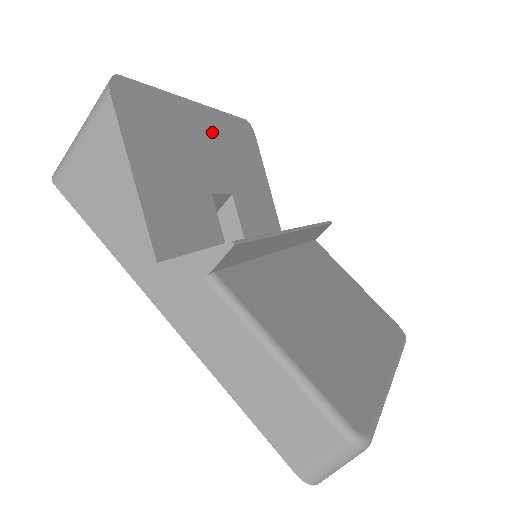
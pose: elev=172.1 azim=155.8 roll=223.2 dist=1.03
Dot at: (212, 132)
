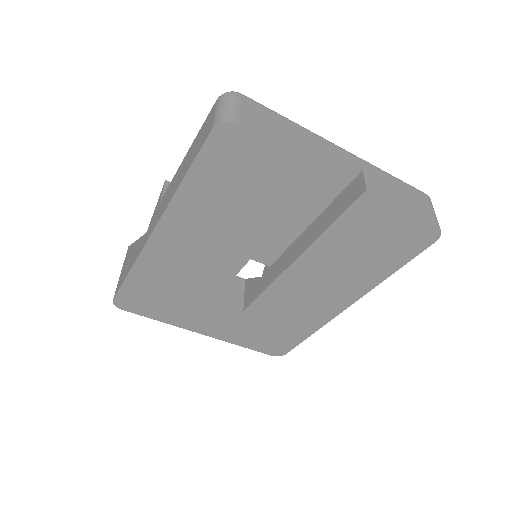
Dot at: occluded
